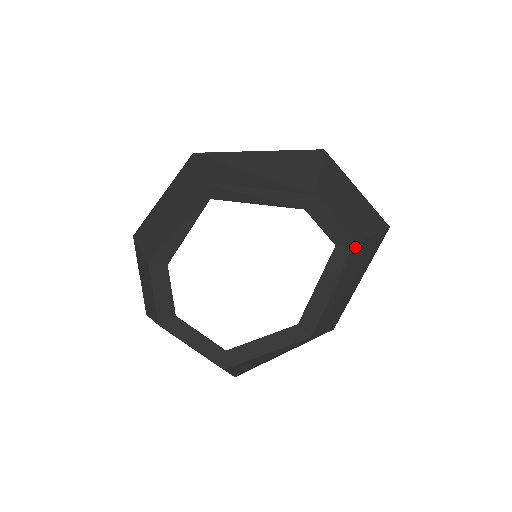
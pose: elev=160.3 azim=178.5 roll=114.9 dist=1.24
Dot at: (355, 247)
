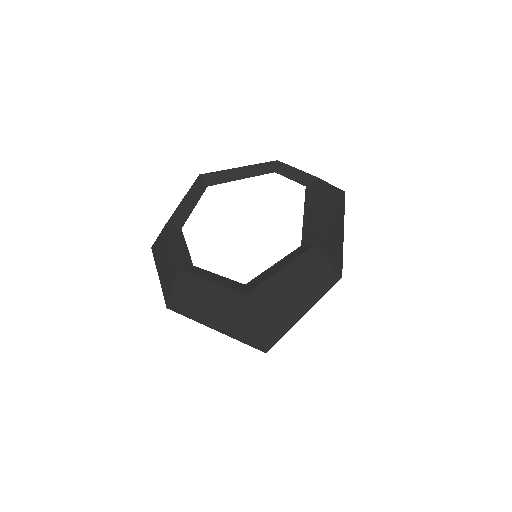
Dot at: (320, 182)
